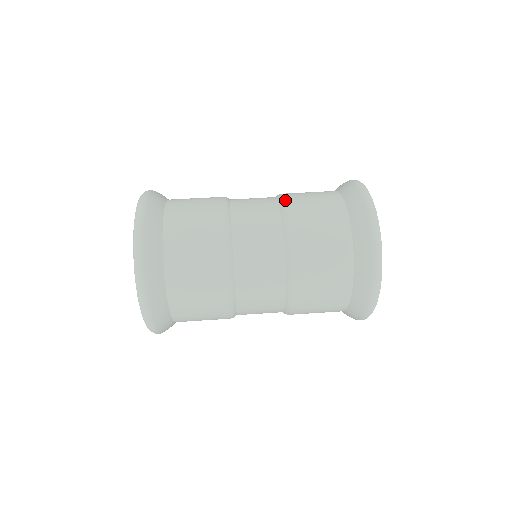
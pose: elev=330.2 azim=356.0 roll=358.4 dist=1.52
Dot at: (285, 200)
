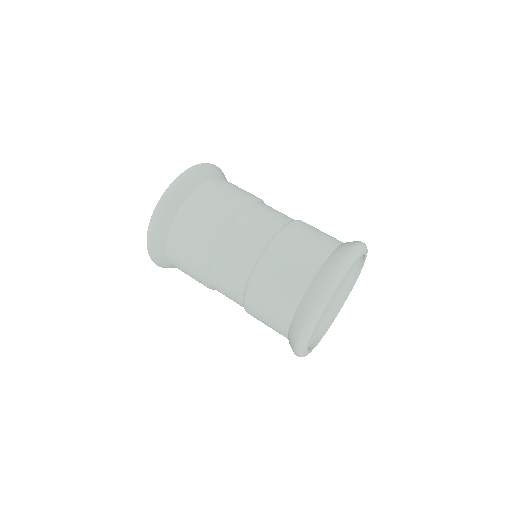
Dot at: (293, 223)
